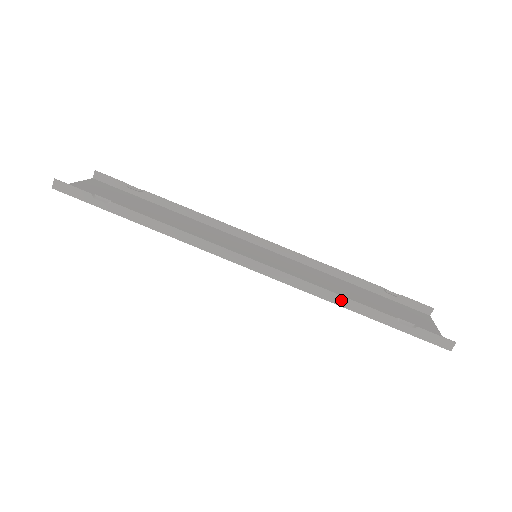
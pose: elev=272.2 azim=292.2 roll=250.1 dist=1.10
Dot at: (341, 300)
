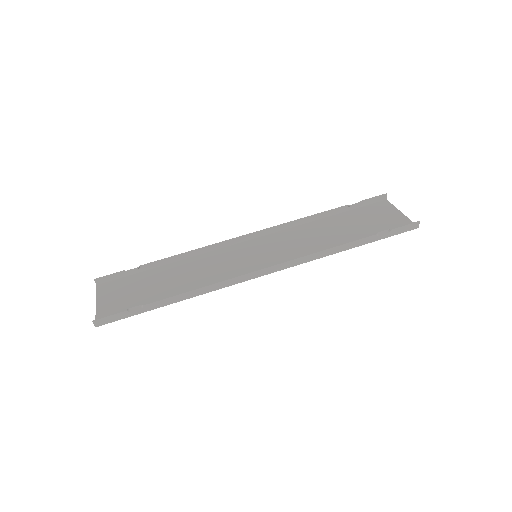
Dot at: (335, 250)
